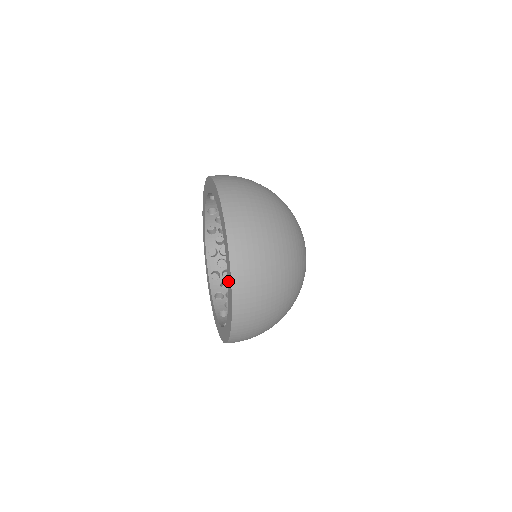
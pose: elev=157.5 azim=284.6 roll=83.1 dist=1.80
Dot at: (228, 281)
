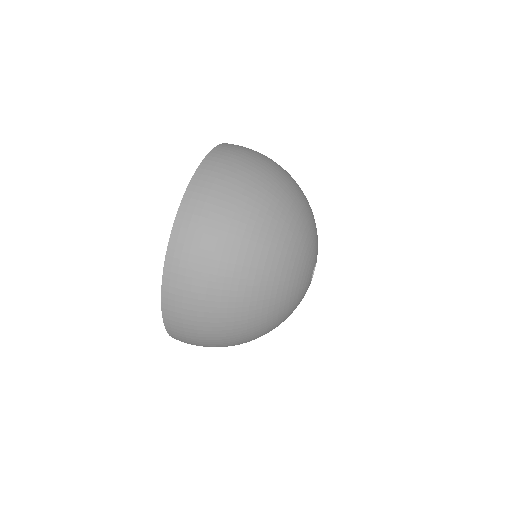
Dot at: occluded
